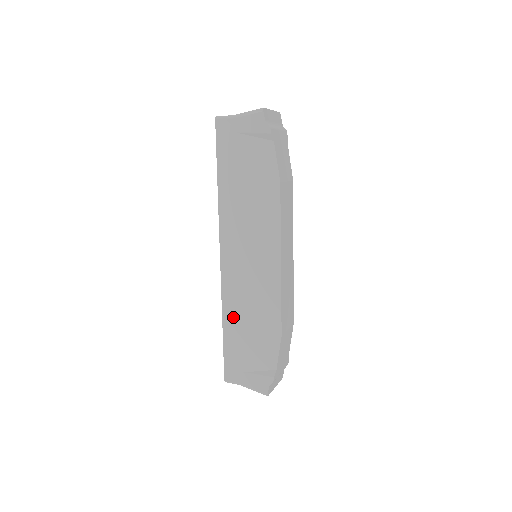
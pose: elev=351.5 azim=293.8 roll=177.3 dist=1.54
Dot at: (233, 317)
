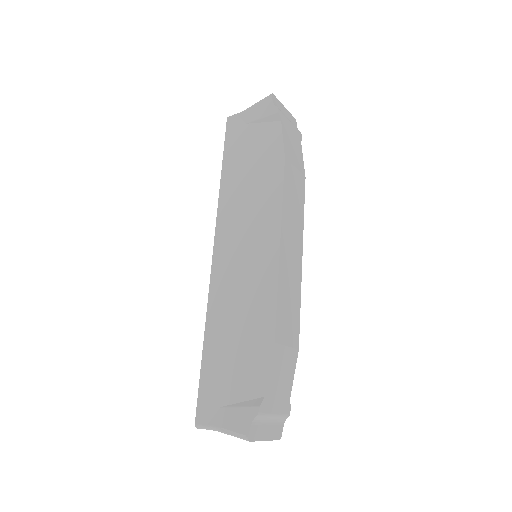
Dot at: (217, 326)
